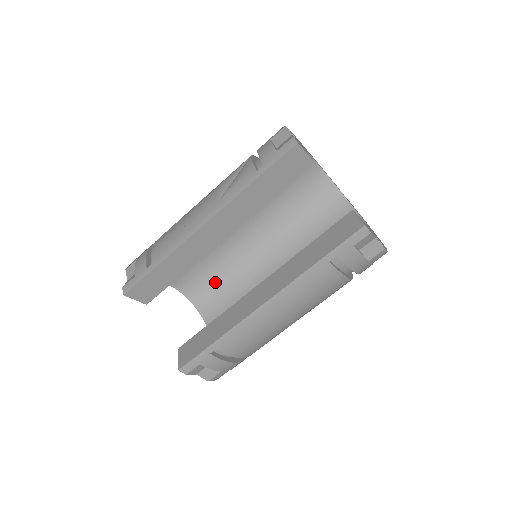
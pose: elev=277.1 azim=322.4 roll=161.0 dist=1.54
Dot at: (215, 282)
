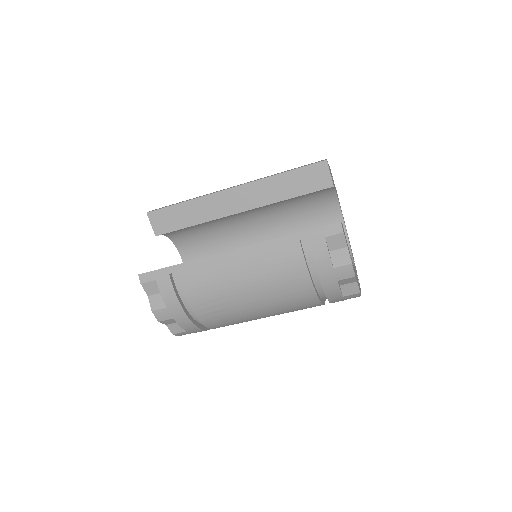
Dot at: occluded
